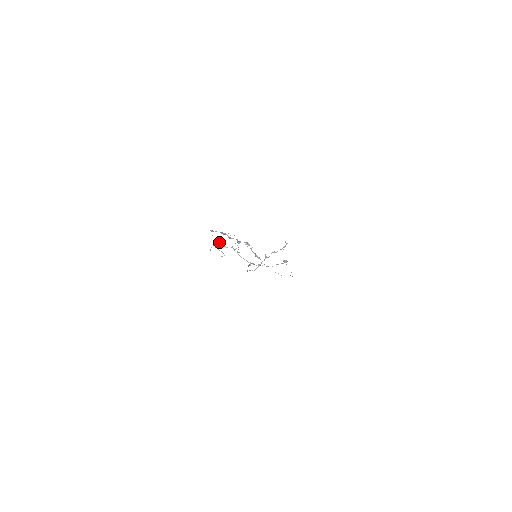
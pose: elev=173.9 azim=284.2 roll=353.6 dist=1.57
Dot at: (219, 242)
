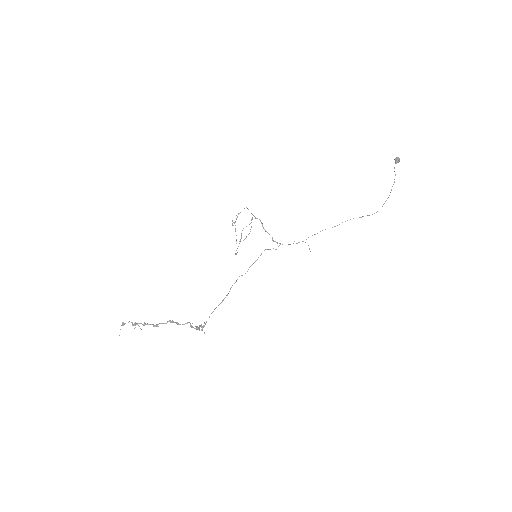
Dot at: occluded
